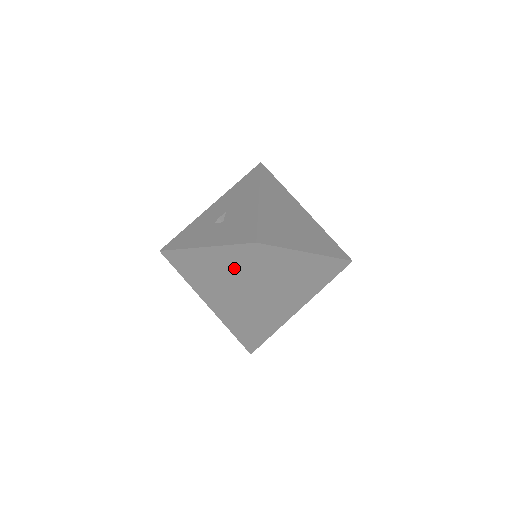
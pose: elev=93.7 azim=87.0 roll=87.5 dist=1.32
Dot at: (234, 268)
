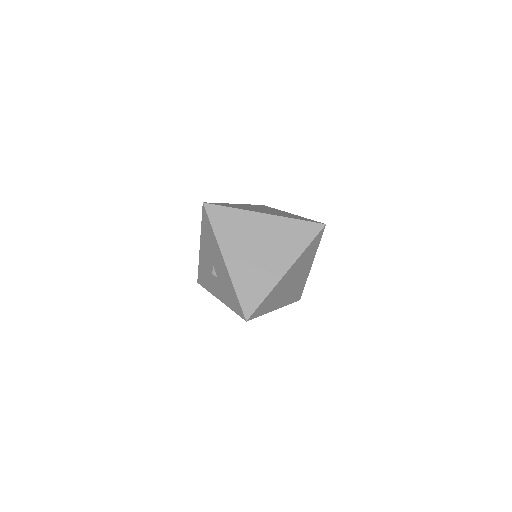
Dot at: occluded
